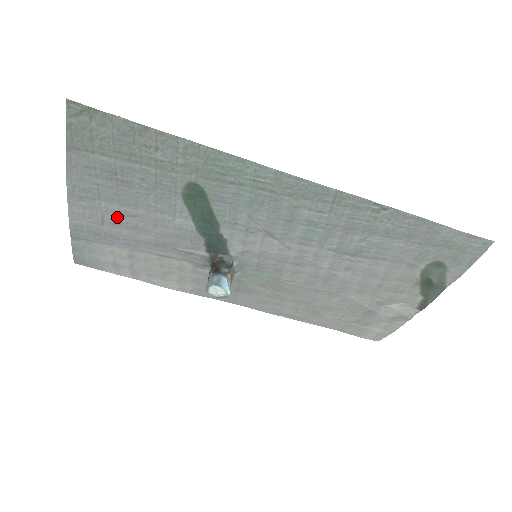
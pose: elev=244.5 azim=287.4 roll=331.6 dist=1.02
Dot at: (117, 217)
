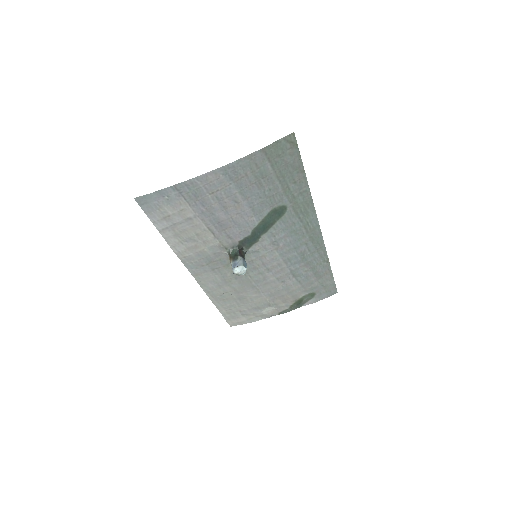
Dot at: (226, 196)
